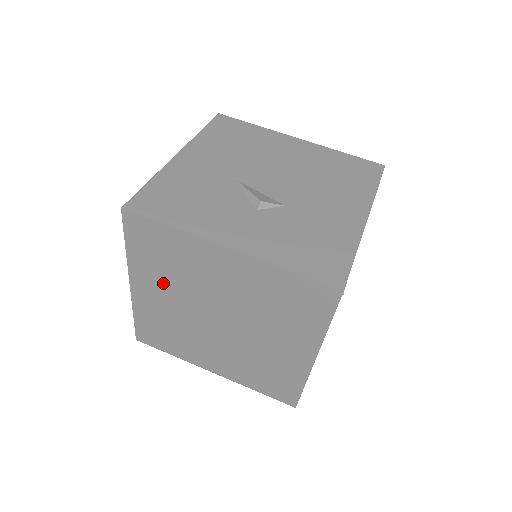
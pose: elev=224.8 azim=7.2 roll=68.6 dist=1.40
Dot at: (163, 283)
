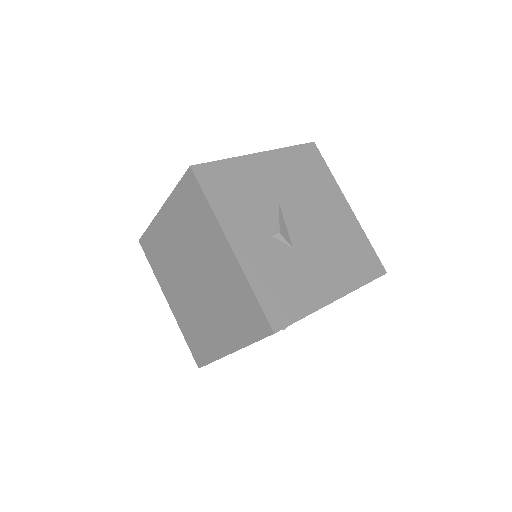
Dot at: (180, 228)
